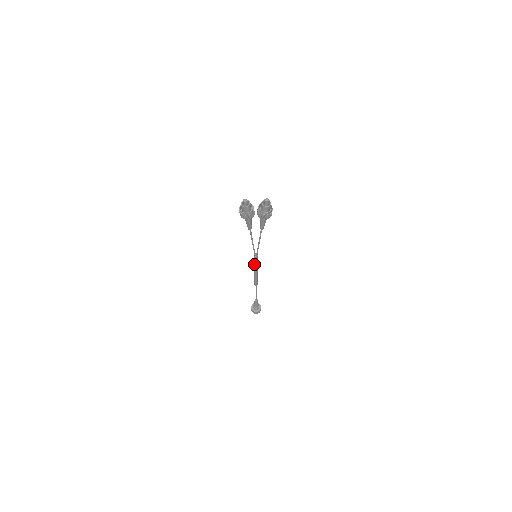
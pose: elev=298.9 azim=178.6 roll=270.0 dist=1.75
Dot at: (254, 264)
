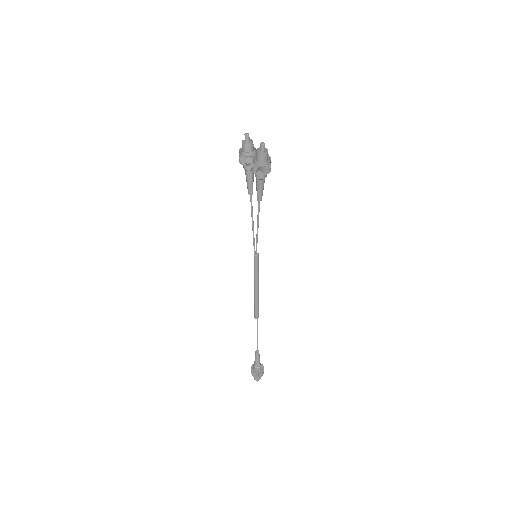
Dot at: (254, 271)
